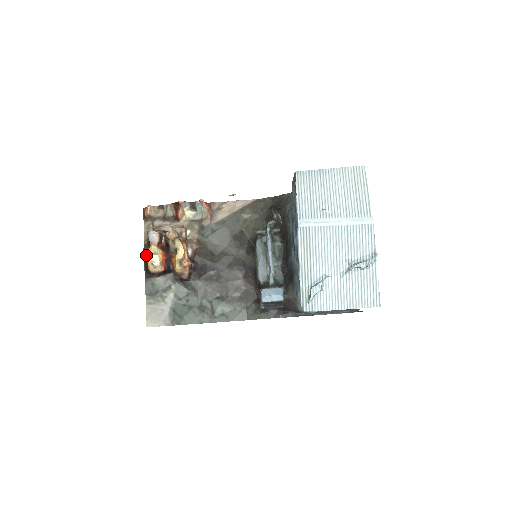
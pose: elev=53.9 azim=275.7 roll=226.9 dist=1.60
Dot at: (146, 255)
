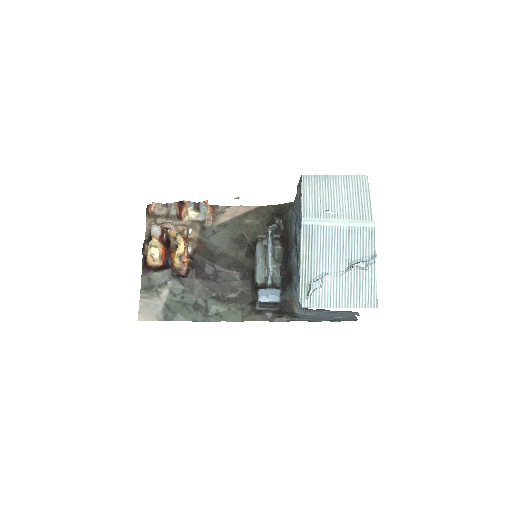
Dot at: (145, 250)
